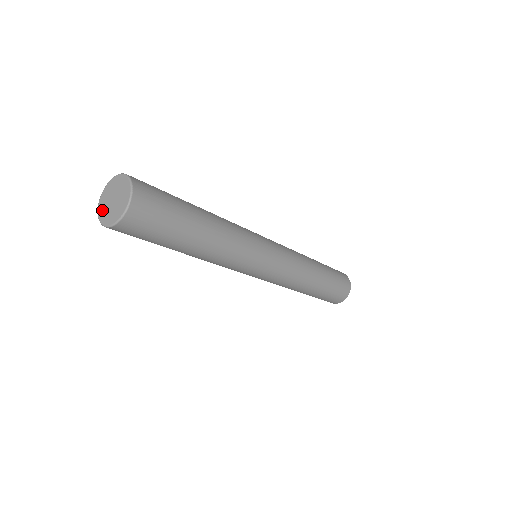
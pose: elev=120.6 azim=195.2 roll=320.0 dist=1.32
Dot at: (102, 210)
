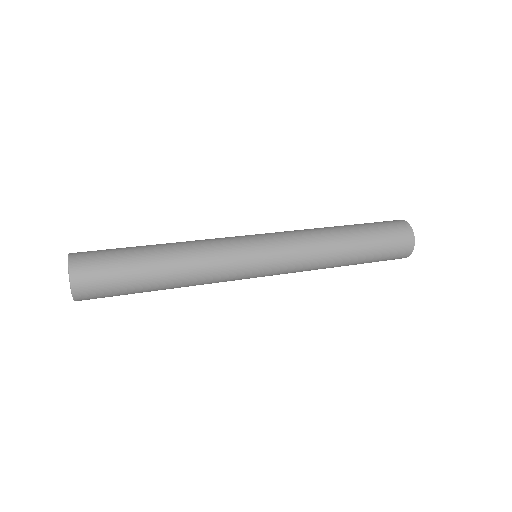
Dot at: occluded
